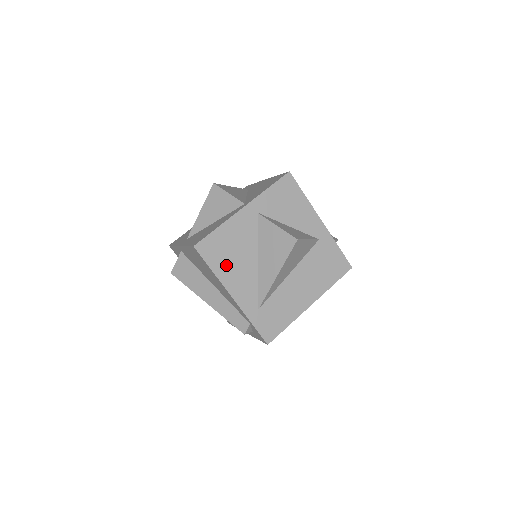
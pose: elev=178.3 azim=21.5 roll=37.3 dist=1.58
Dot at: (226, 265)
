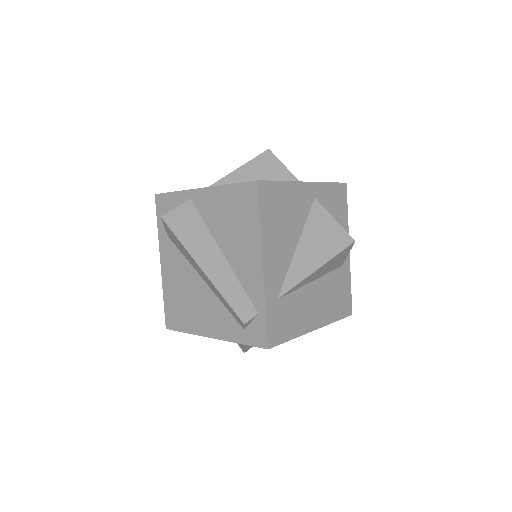
Dot at: (273, 226)
